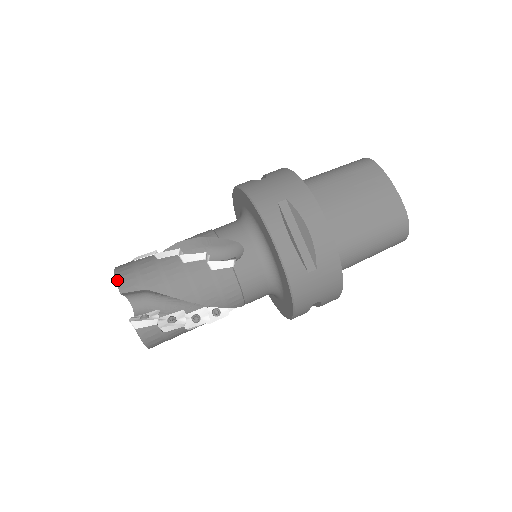
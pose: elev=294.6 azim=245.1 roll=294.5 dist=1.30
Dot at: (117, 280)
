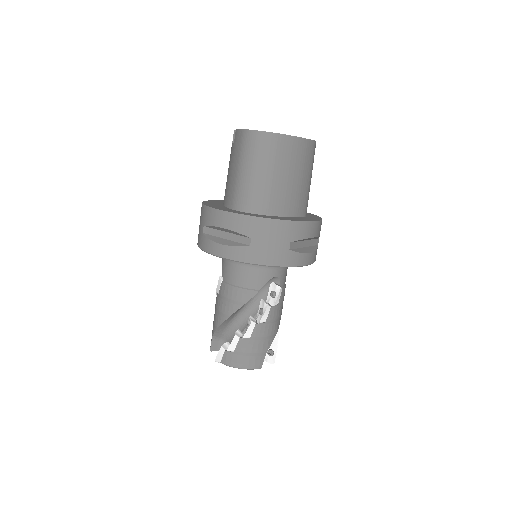
Dot at: (250, 369)
